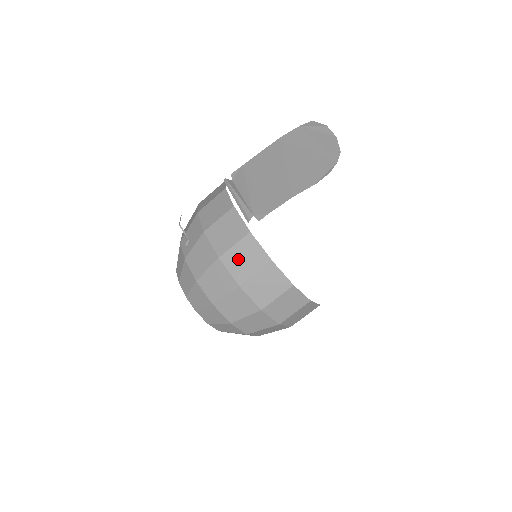
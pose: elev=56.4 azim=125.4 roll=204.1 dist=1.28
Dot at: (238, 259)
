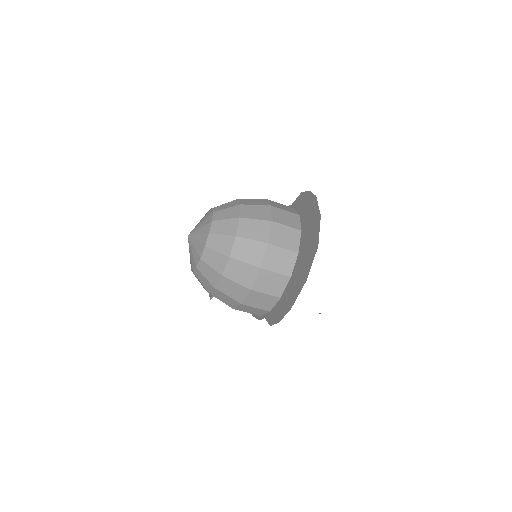
Dot at: (279, 205)
